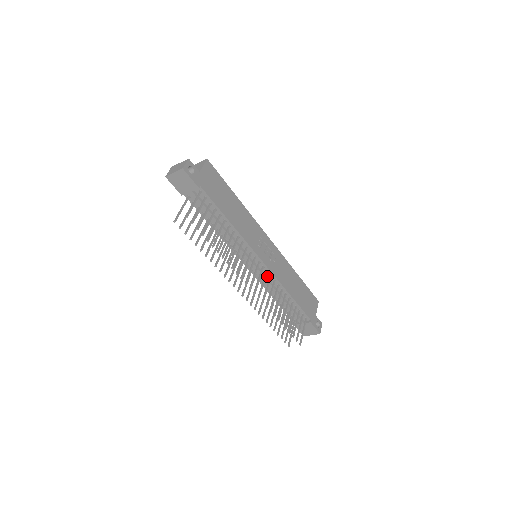
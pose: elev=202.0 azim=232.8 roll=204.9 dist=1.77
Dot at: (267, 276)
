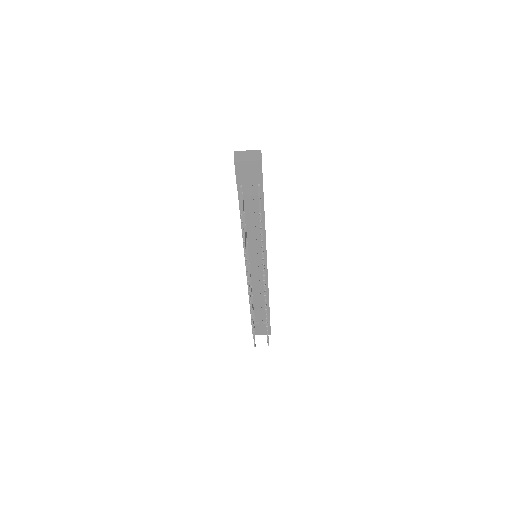
Dot at: (260, 277)
